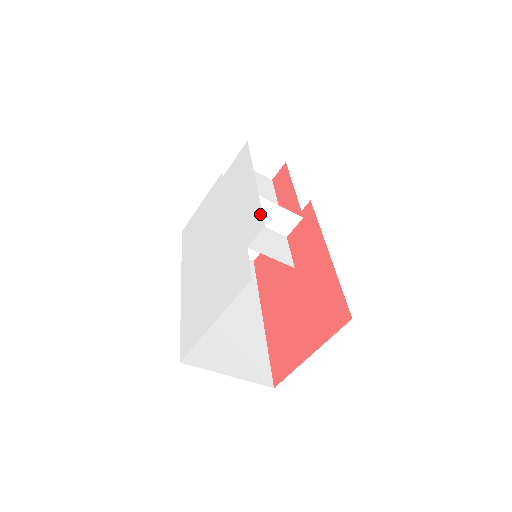
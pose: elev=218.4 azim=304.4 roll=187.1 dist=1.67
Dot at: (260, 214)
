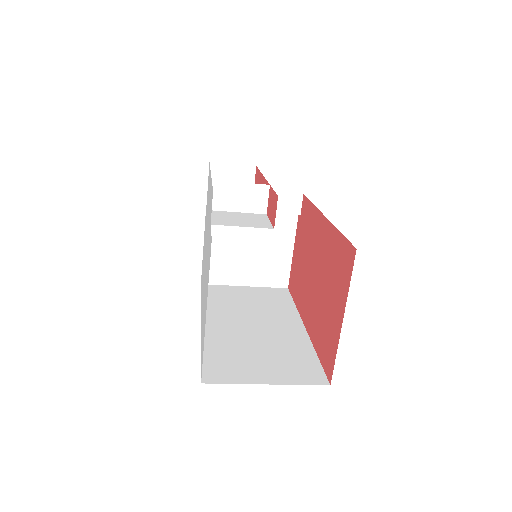
Dot at: occluded
